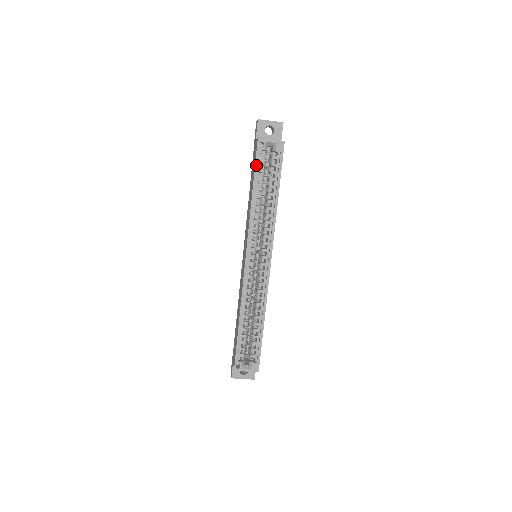
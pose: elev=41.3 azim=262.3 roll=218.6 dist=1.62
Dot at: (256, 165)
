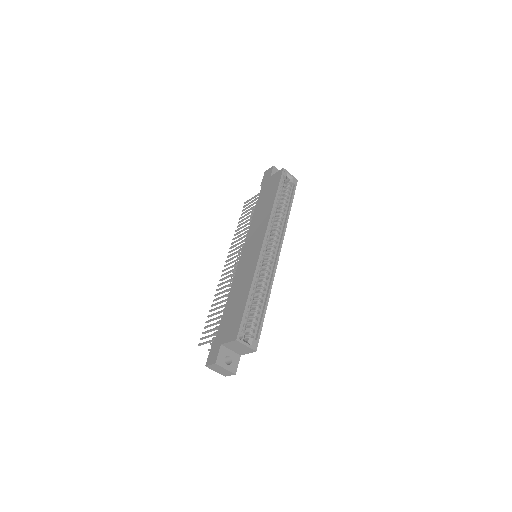
Dot at: (280, 183)
